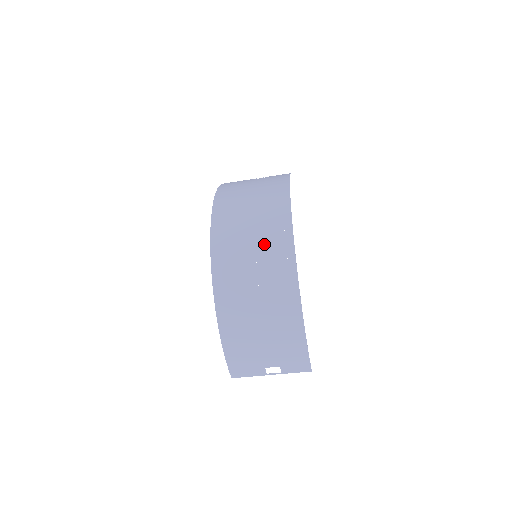
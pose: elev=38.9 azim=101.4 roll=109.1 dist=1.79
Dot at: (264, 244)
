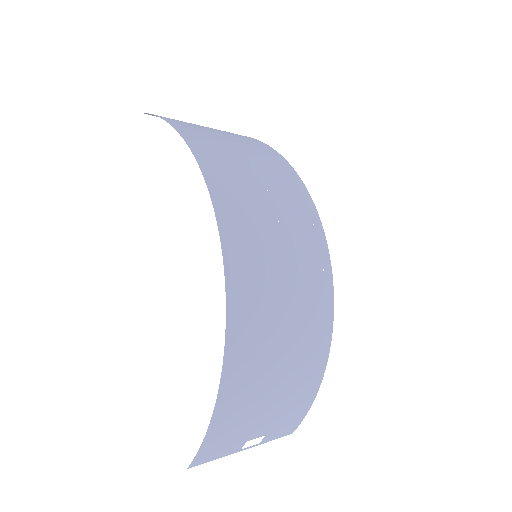
Dot at: (295, 241)
